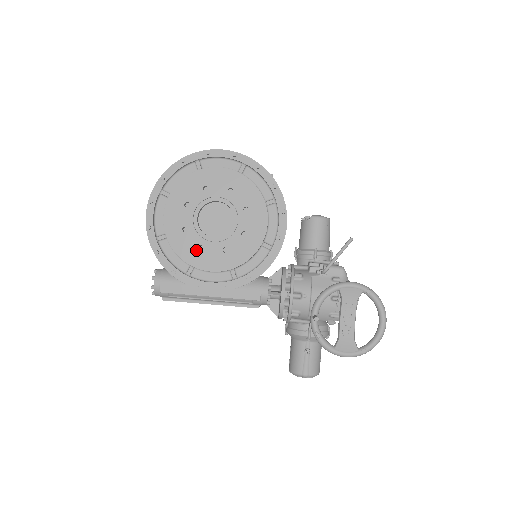
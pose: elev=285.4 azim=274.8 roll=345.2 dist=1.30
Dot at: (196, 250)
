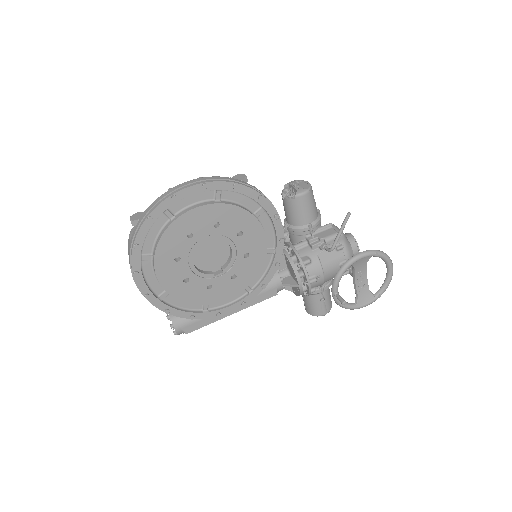
Dot at: (206, 291)
